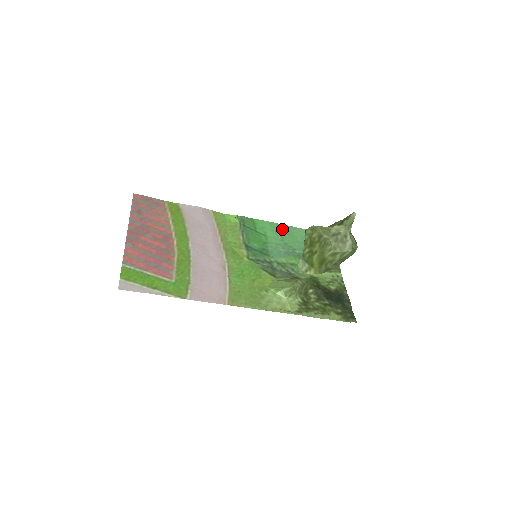
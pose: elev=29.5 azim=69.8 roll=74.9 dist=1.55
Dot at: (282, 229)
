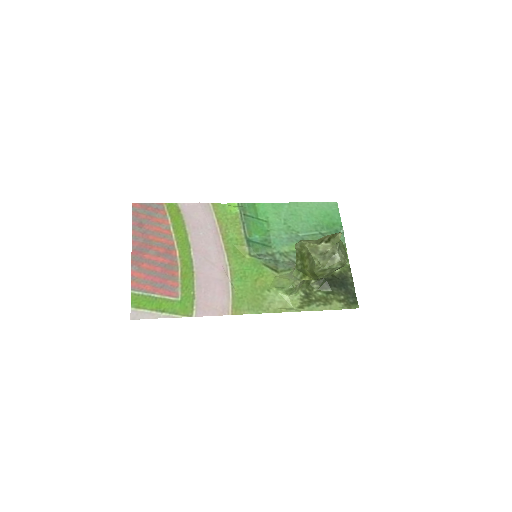
Dot at: (285, 209)
